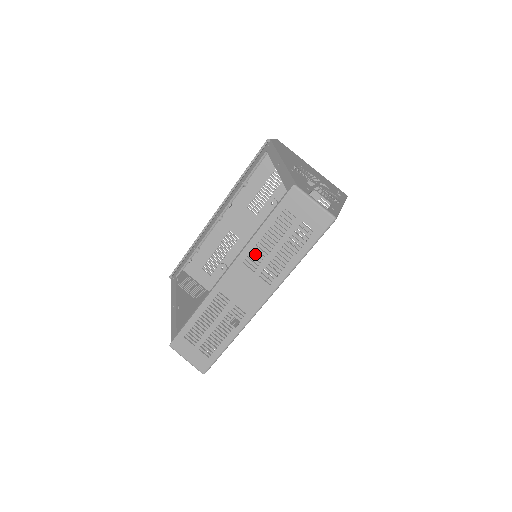
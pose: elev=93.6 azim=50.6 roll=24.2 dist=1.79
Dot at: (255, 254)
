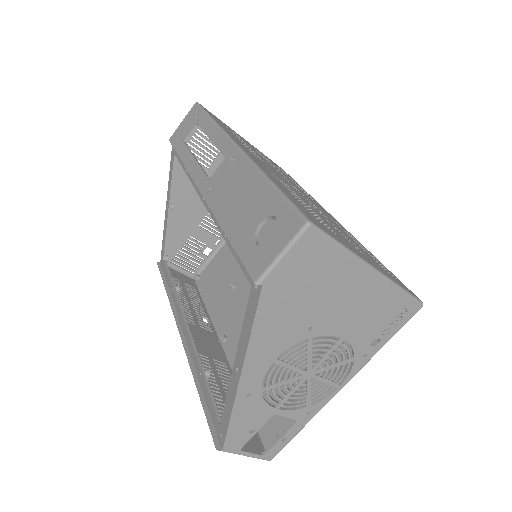
Dot at: occluded
